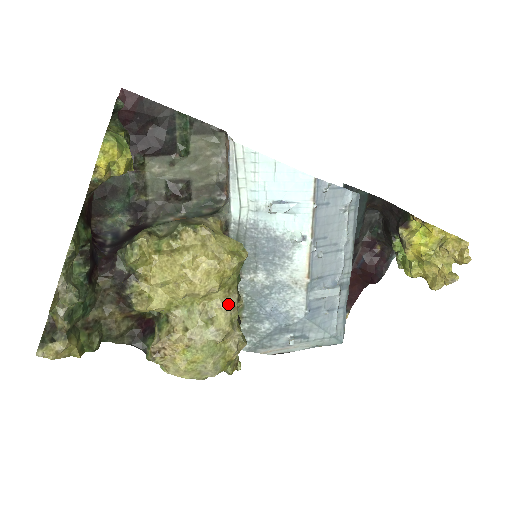
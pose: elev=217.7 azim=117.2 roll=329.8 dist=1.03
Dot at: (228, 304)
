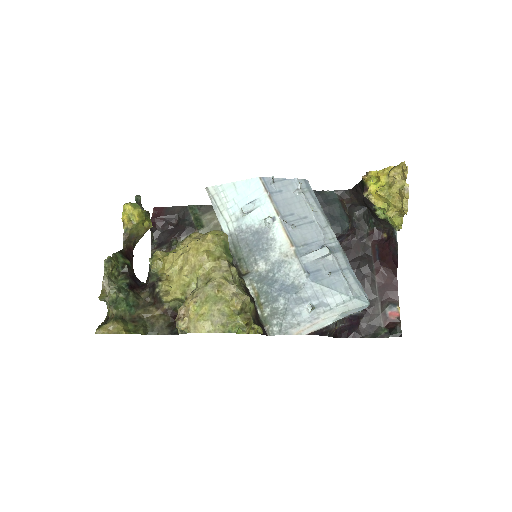
Dot at: (220, 268)
